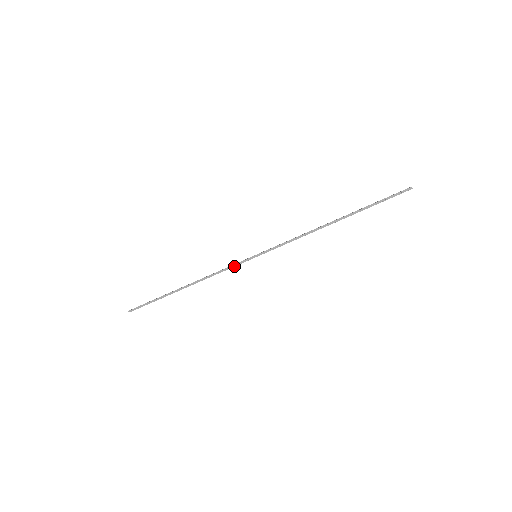
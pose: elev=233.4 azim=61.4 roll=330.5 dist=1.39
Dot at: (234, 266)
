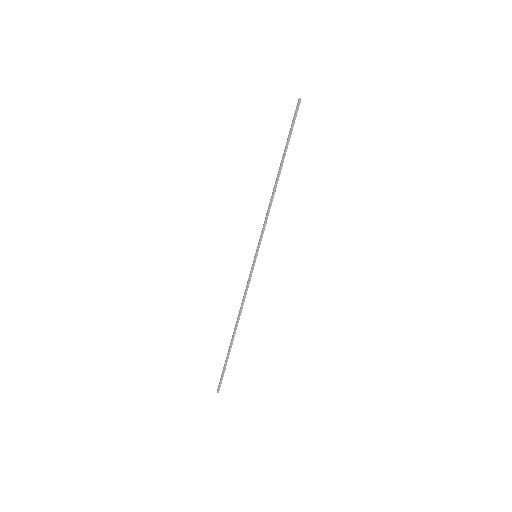
Dot at: (250, 279)
